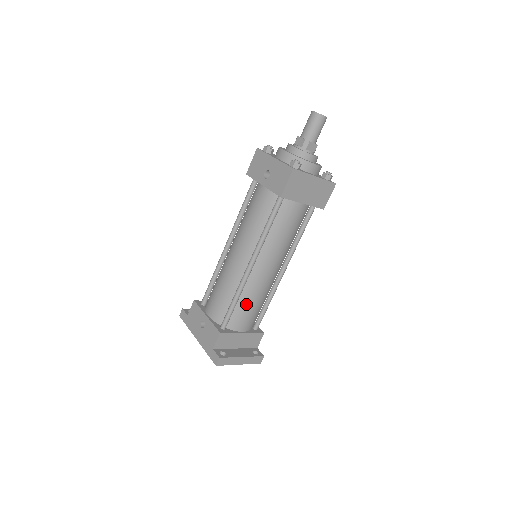
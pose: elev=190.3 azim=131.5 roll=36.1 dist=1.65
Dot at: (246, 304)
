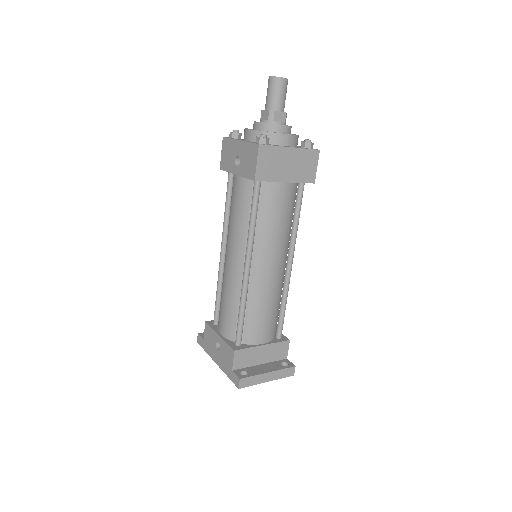
Dot at: (256, 312)
